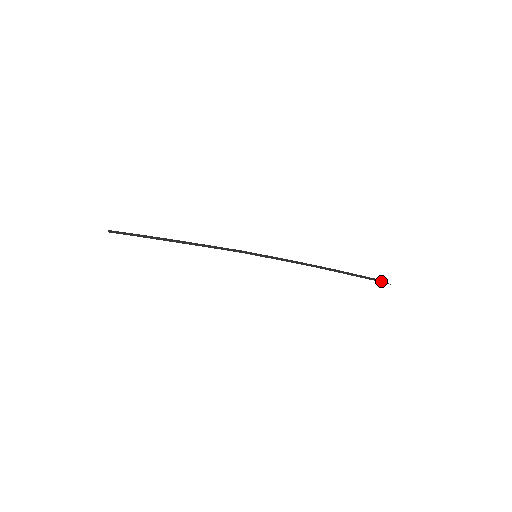
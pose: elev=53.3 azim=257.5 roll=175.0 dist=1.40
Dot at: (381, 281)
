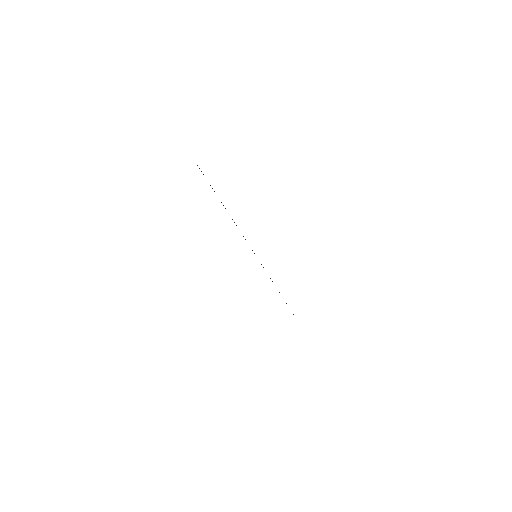
Dot at: occluded
